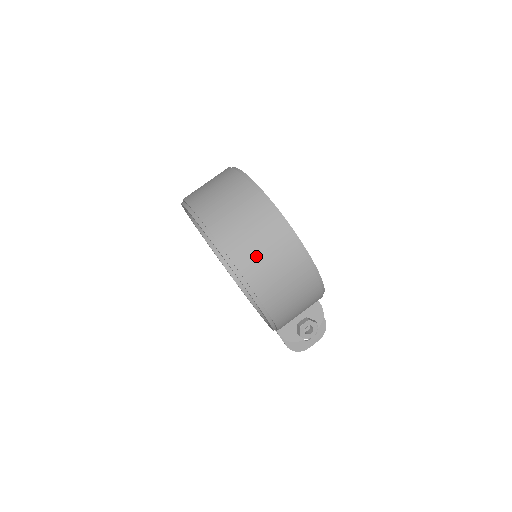
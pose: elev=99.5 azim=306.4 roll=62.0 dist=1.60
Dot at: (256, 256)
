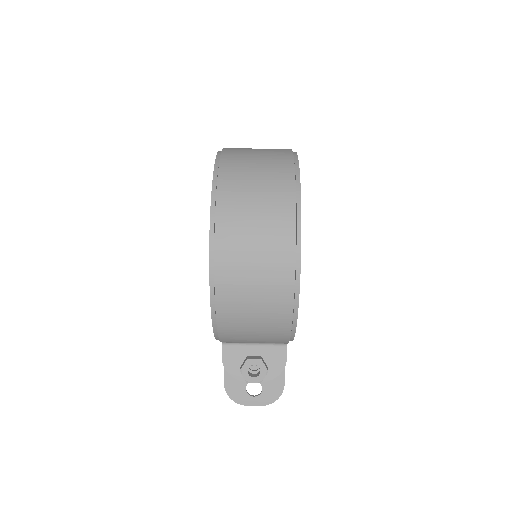
Dot at: (243, 219)
